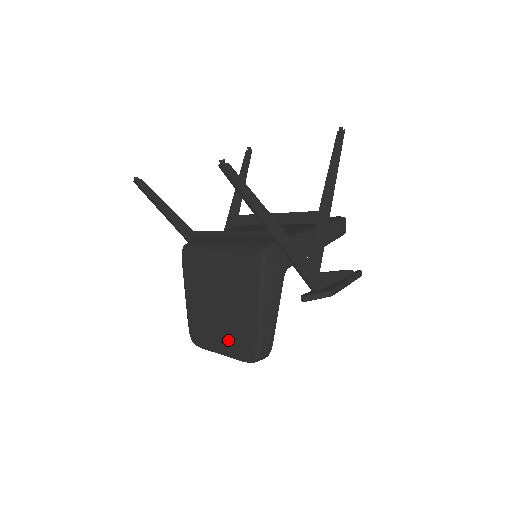
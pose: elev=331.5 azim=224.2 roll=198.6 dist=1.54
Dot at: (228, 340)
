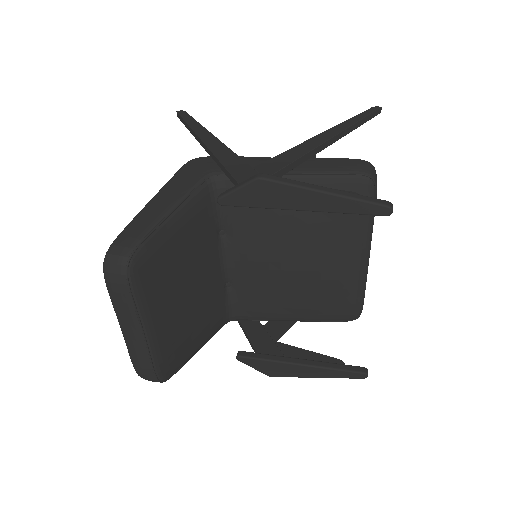
Dot at: occluded
